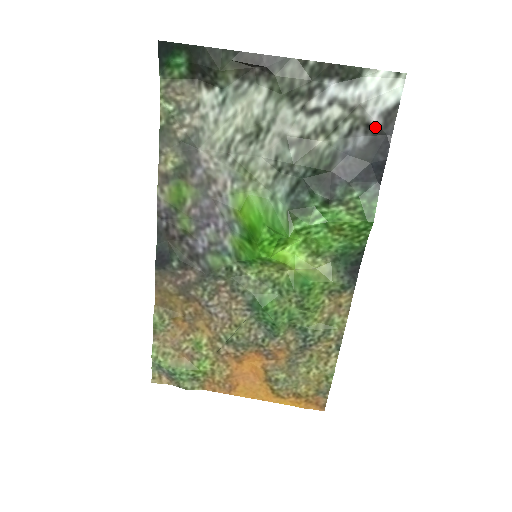
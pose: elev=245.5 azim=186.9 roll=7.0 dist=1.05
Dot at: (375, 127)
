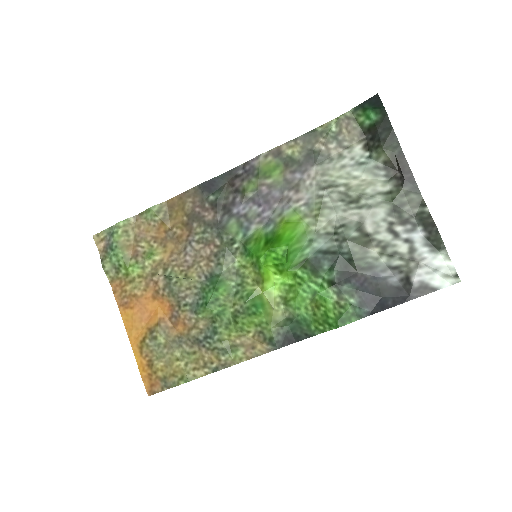
Dot at: (410, 284)
